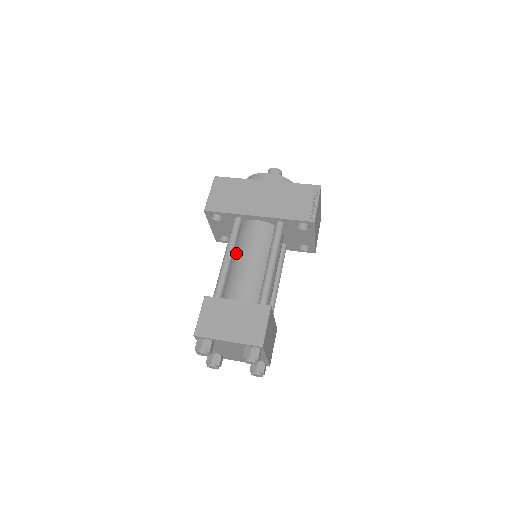
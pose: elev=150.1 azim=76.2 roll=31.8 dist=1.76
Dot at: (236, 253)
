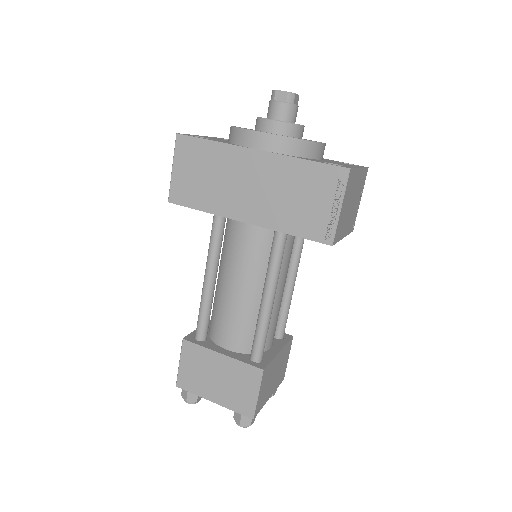
Dot at: (222, 268)
